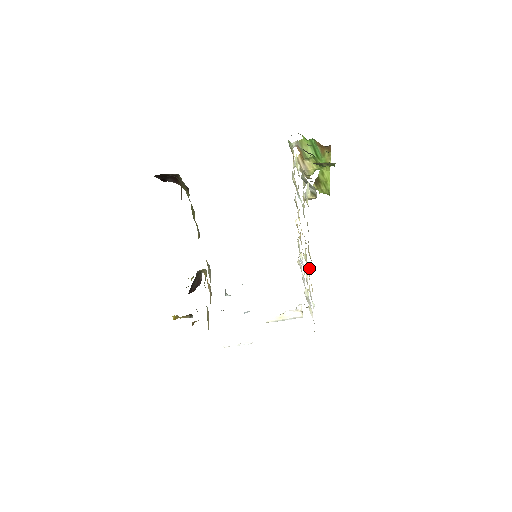
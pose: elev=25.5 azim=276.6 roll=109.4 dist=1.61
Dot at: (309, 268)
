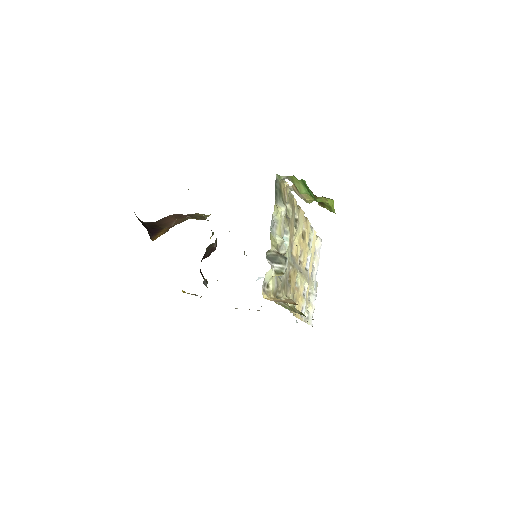
Dot at: (294, 301)
